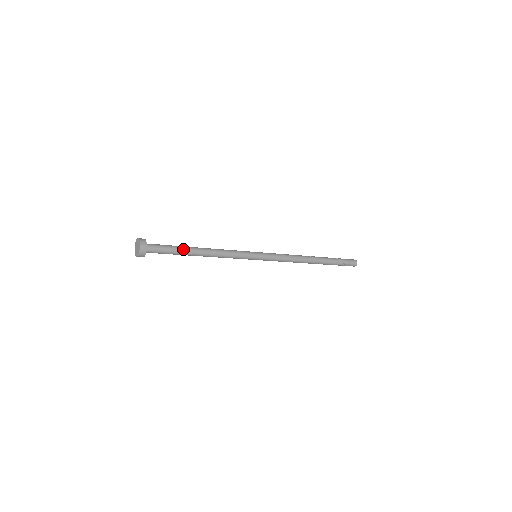
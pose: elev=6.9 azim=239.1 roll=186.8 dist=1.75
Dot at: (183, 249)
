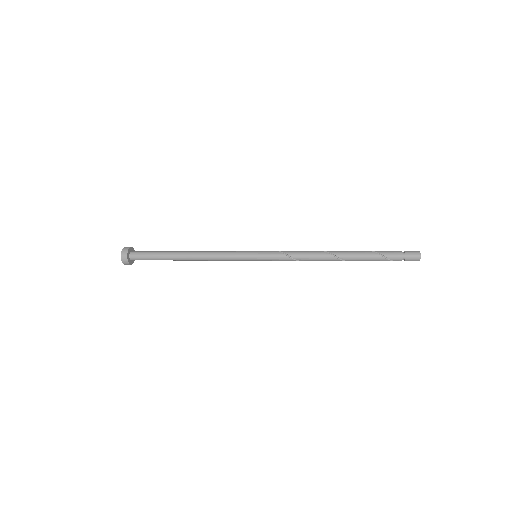
Dot at: (167, 259)
